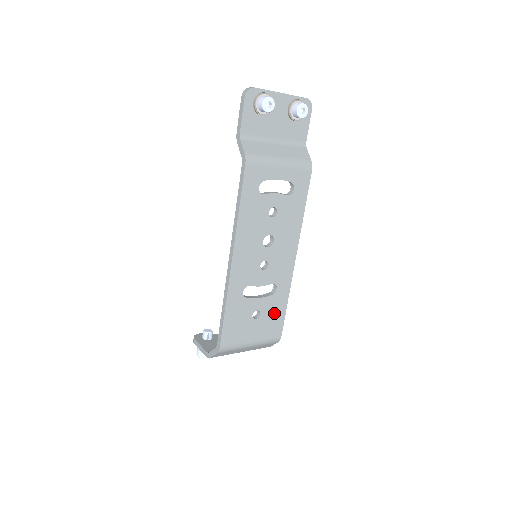
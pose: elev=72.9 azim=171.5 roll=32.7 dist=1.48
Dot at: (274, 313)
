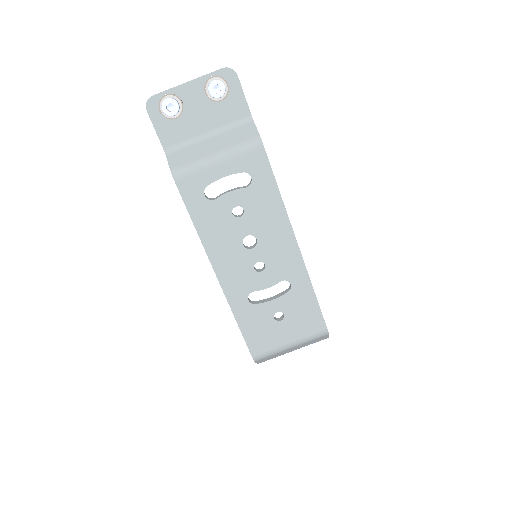
Dot at: (302, 308)
